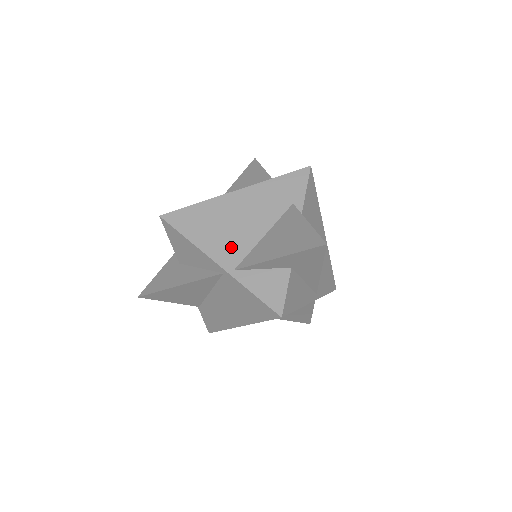
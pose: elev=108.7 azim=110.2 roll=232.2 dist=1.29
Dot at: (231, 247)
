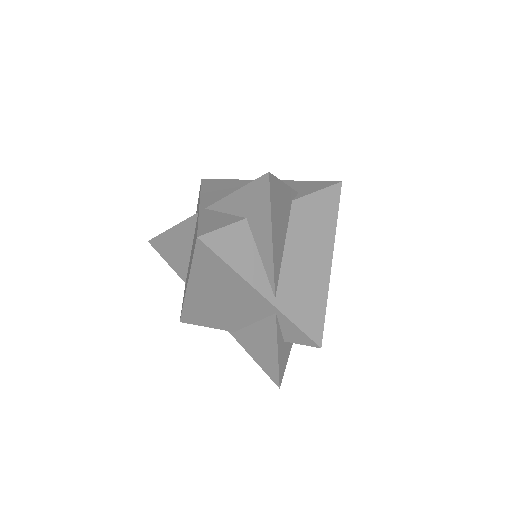
Dot at: occluded
